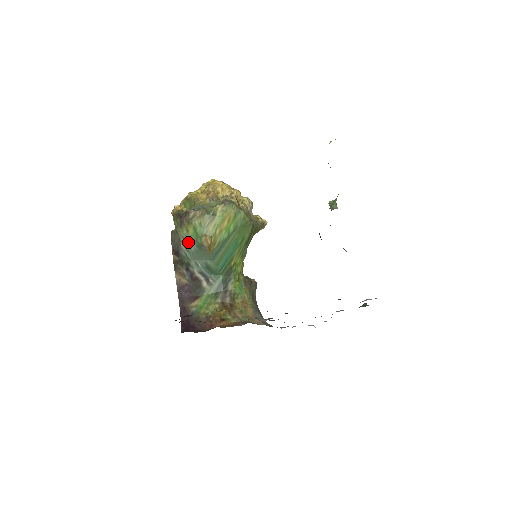
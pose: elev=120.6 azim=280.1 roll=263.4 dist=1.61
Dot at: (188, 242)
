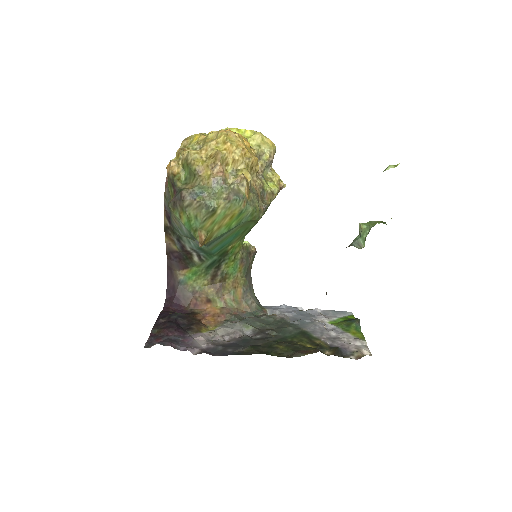
Dot at: (180, 225)
